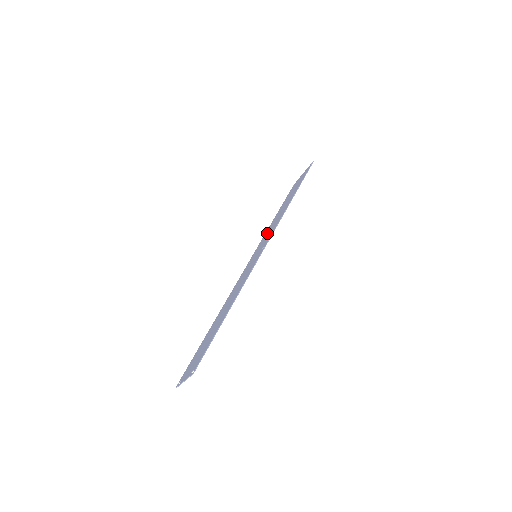
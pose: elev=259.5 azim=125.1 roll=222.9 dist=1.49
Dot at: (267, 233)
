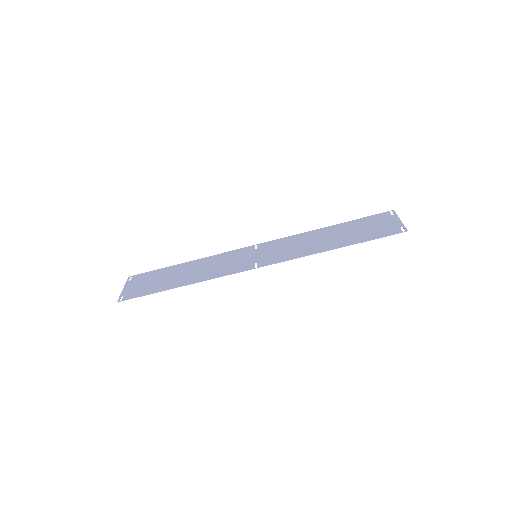
Dot at: (294, 242)
